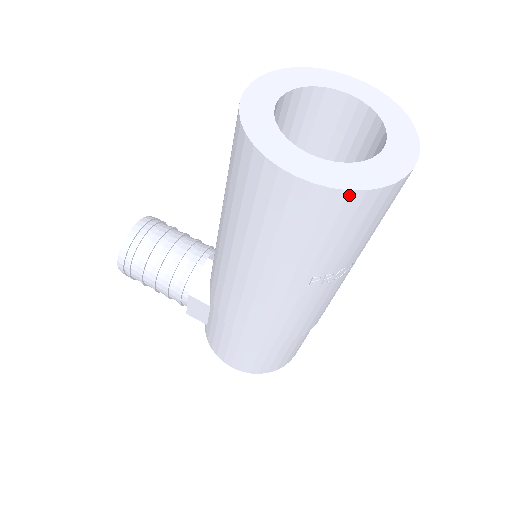
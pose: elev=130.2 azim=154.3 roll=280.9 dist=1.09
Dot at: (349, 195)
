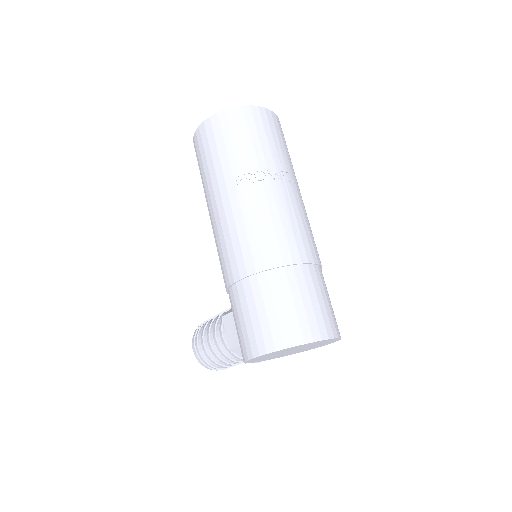
Dot at: (218, 115)
